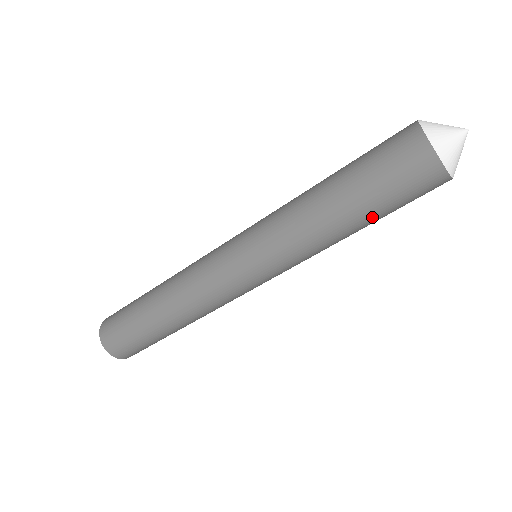
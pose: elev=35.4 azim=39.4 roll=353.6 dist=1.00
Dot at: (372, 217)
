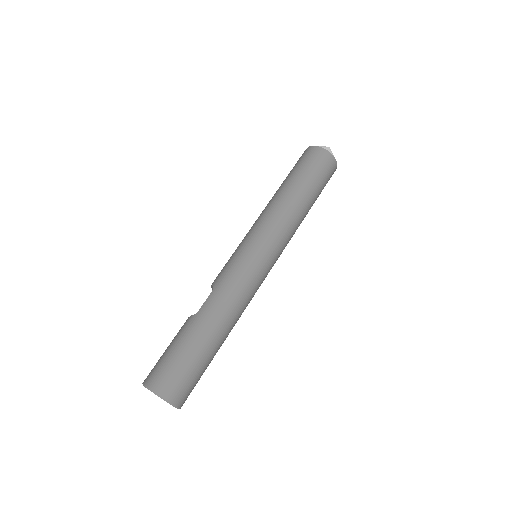
Dot at: occluded
